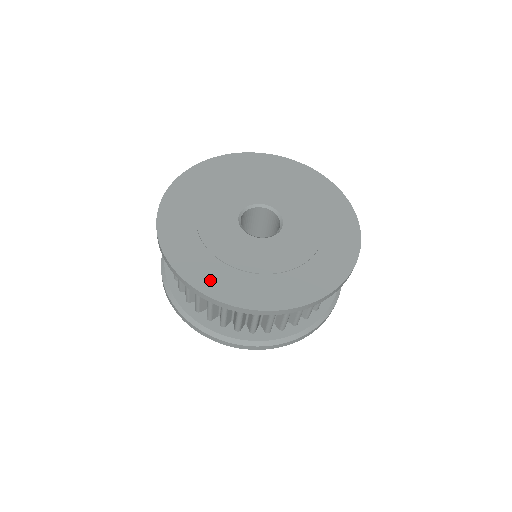
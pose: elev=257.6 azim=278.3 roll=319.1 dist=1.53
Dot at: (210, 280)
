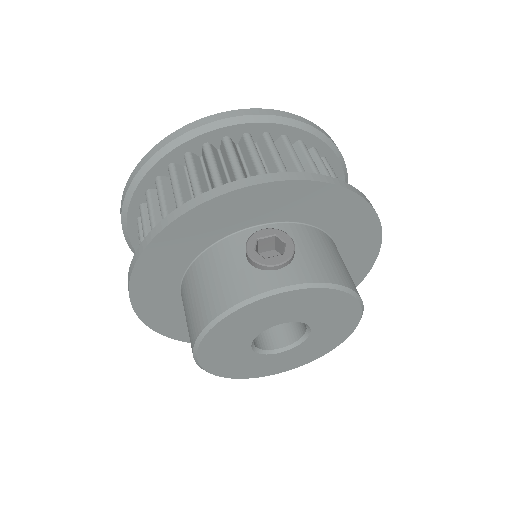
Dot at: occluded
